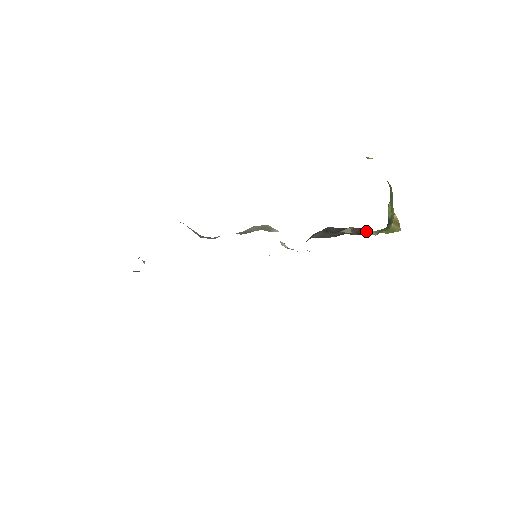
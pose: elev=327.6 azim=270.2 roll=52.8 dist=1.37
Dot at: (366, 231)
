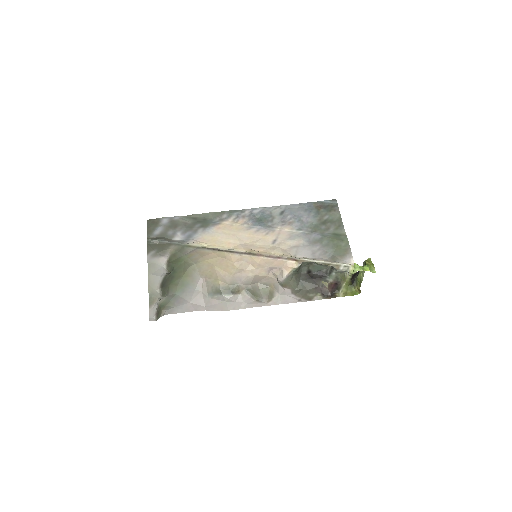
Dot at: (338, 287)
